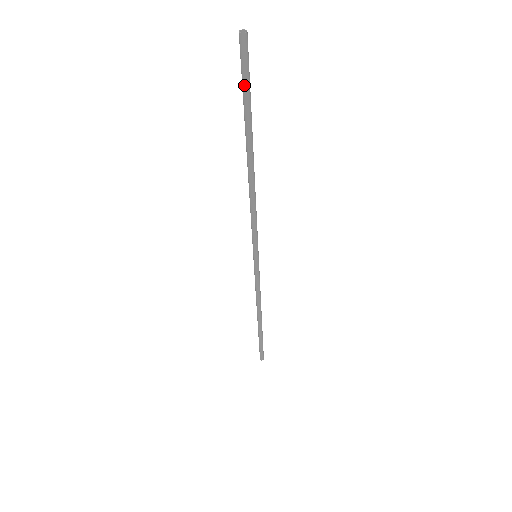
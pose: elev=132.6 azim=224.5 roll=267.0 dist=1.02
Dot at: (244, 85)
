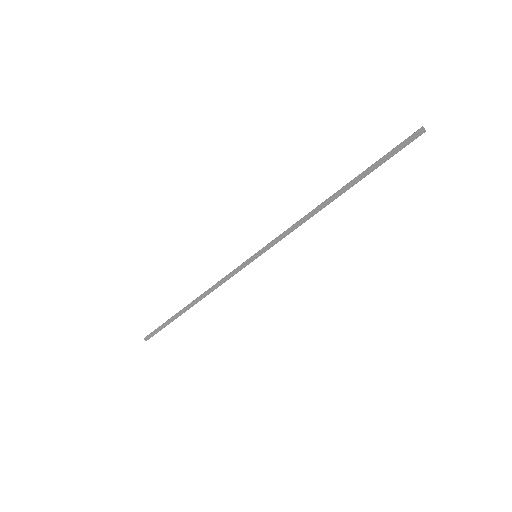
Dot at: (390, 151)
